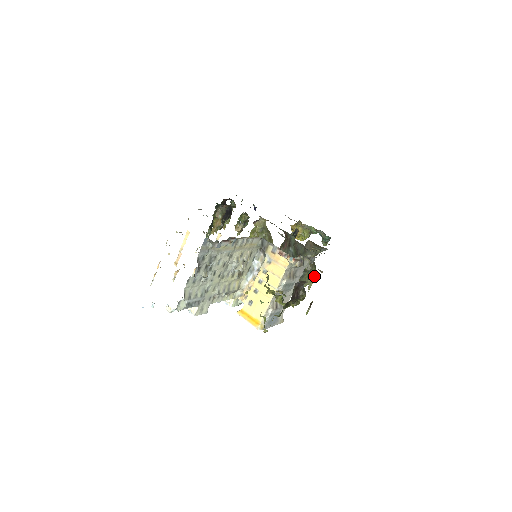
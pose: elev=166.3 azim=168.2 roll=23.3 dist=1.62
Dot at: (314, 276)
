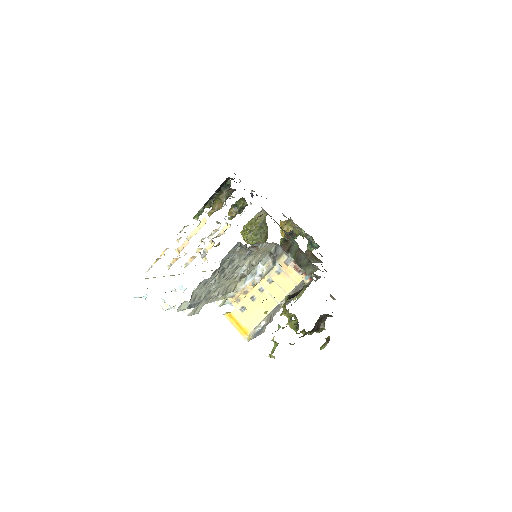
Dot at: (305, 289)
